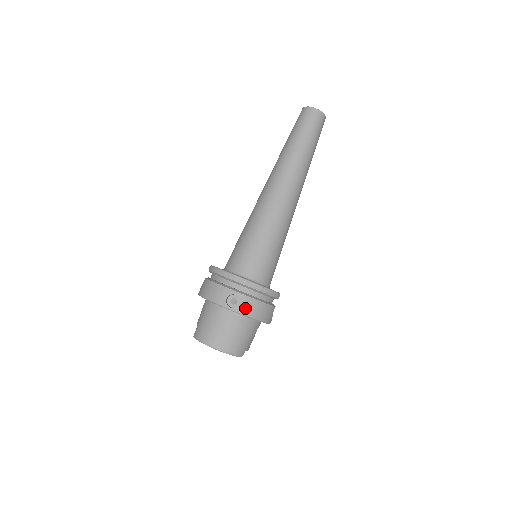
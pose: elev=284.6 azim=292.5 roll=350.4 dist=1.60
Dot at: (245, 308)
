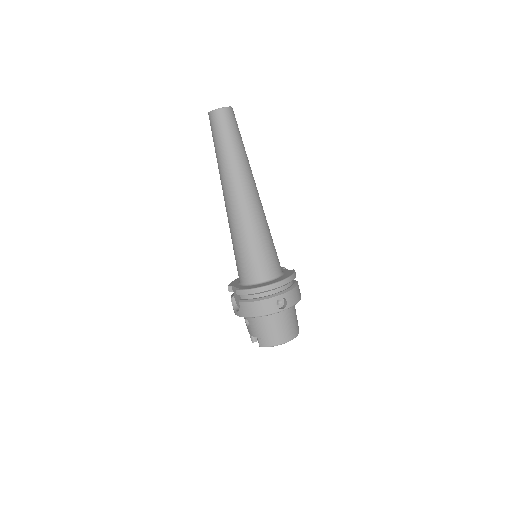
Dot at: (291, 301)
